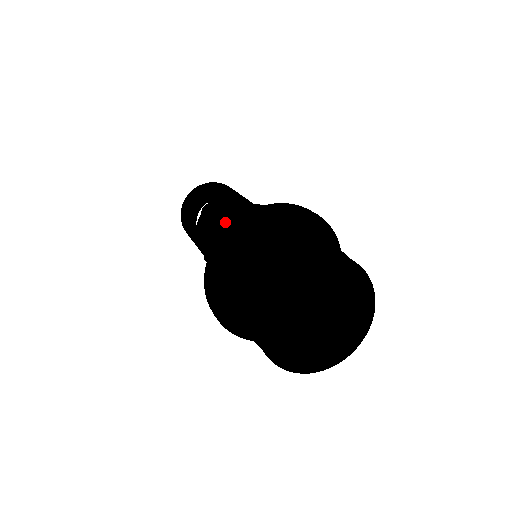
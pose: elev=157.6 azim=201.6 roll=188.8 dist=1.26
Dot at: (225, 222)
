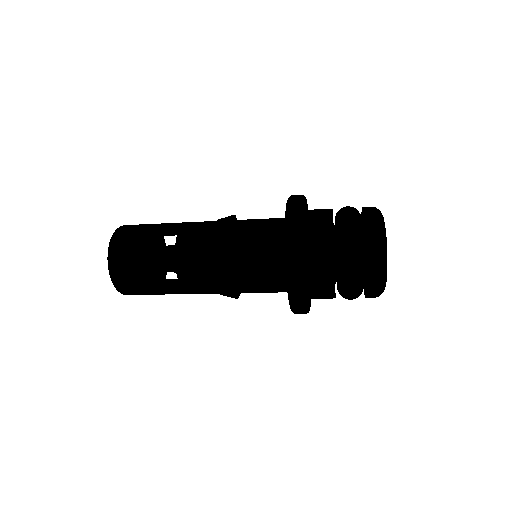
Dot at: (233, 234)
